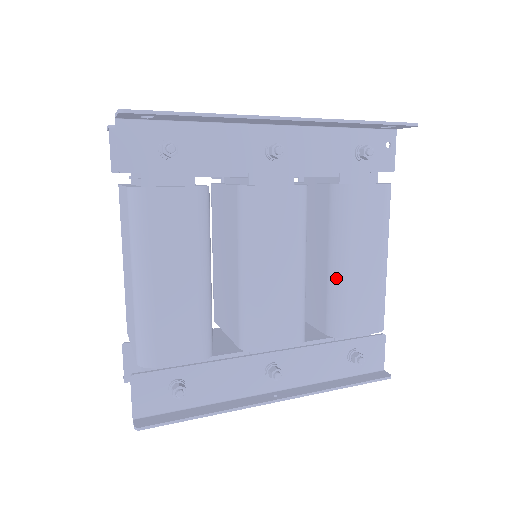
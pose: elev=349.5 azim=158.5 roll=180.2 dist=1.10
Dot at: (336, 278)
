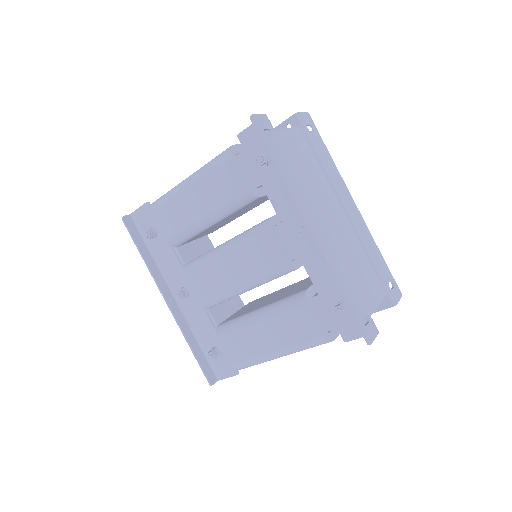
Dot at: (249, 317)
